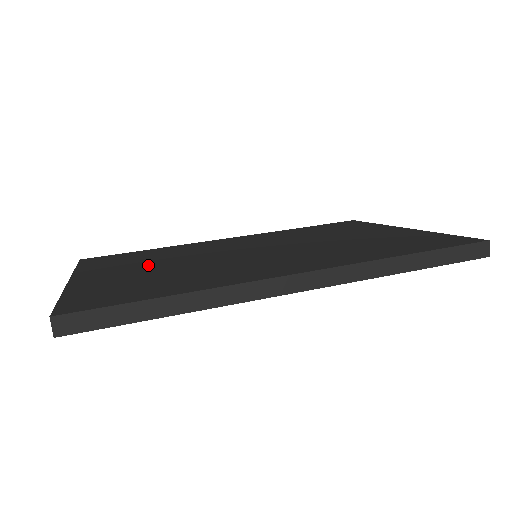
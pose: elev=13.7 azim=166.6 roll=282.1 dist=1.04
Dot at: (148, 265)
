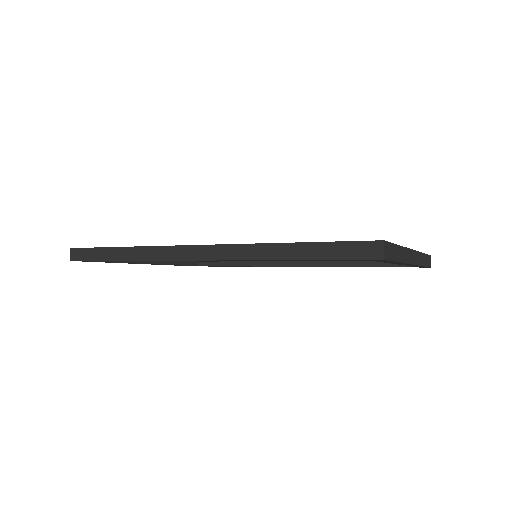
Dot at: occluded
